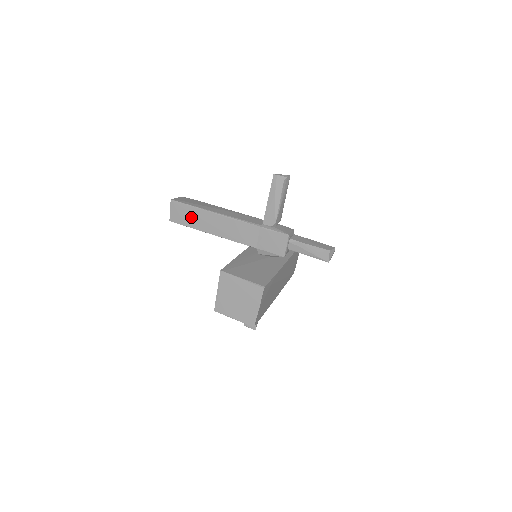
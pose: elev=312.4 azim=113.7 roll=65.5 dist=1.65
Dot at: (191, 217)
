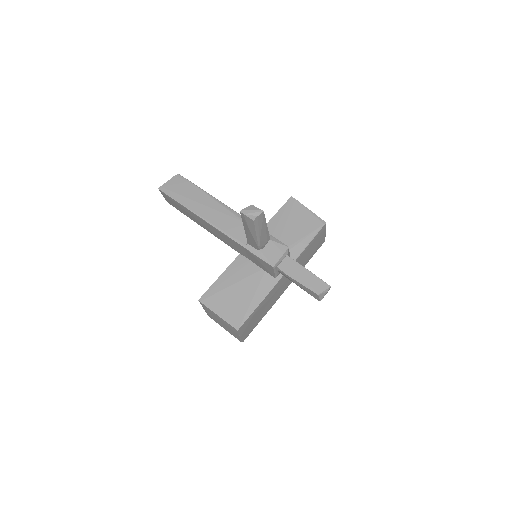
Dot at: (182, 210)
